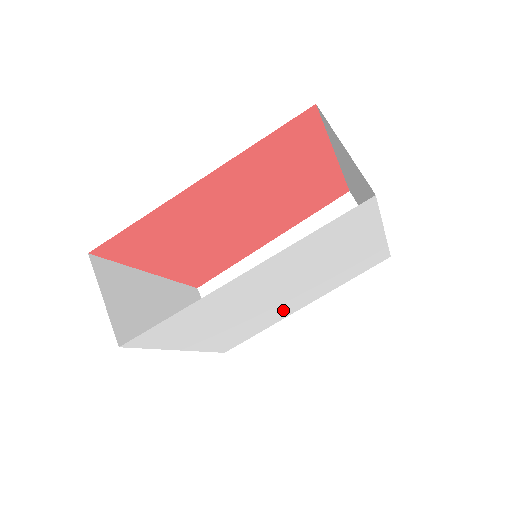
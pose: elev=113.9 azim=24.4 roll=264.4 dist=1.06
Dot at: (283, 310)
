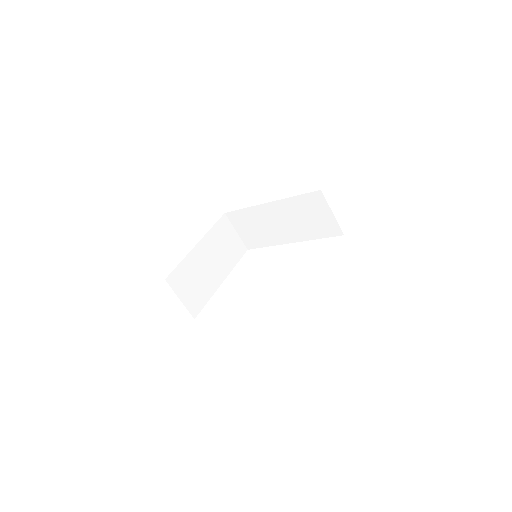
Dot at: occluded
